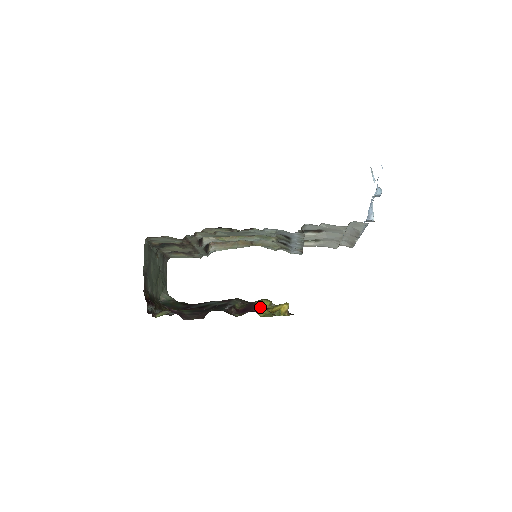
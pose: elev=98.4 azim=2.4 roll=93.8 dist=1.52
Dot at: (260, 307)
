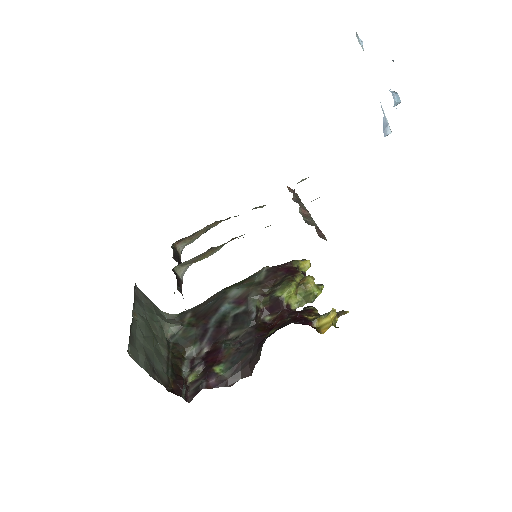
Dot at: (288, 298)
